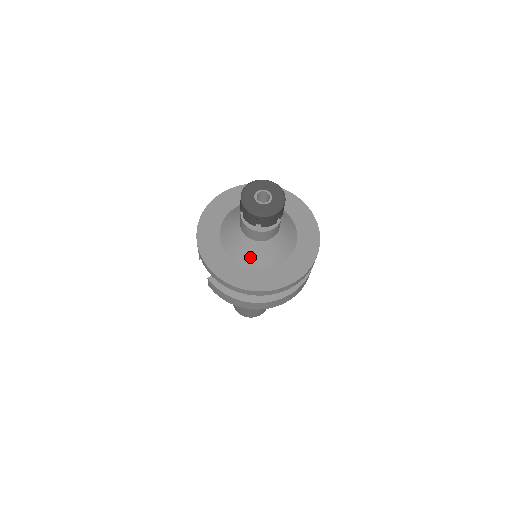
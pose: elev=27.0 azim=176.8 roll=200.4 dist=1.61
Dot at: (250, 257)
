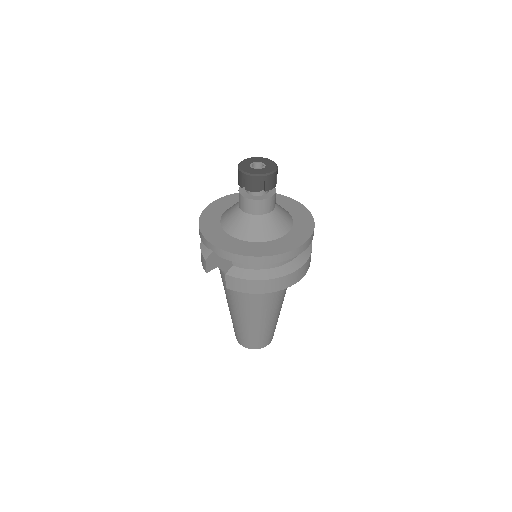
Dot at: (261, 232)
